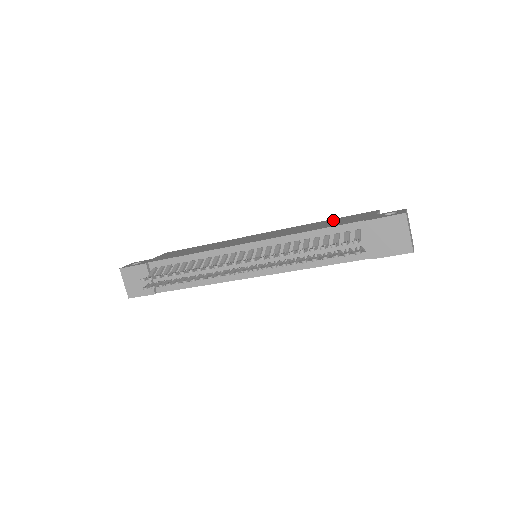
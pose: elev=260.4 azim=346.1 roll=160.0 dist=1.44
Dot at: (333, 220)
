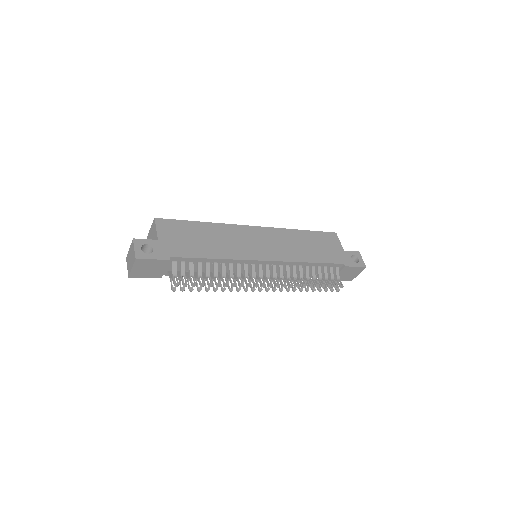
Dot at: (313, 237)
